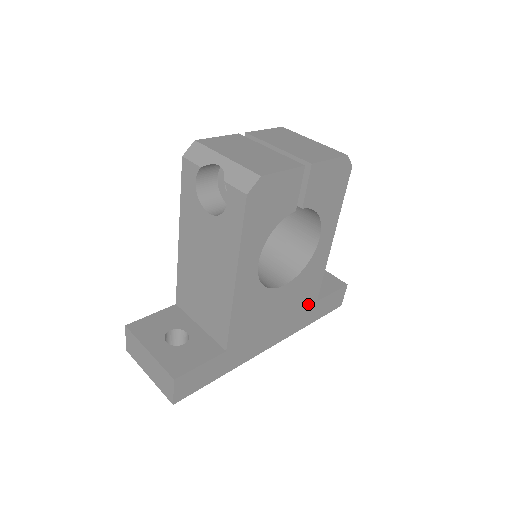
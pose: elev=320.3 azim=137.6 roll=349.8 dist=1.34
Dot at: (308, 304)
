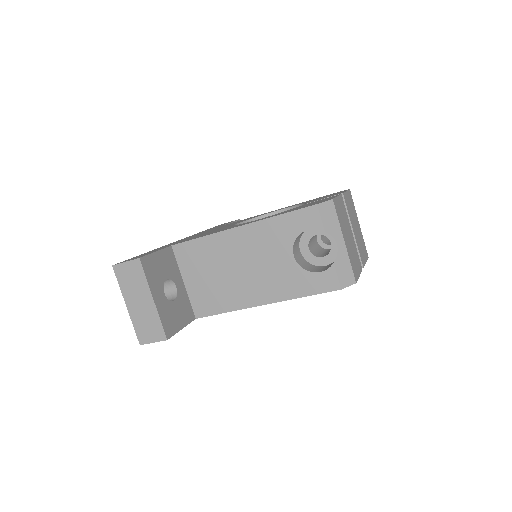
Dot at: occluded
